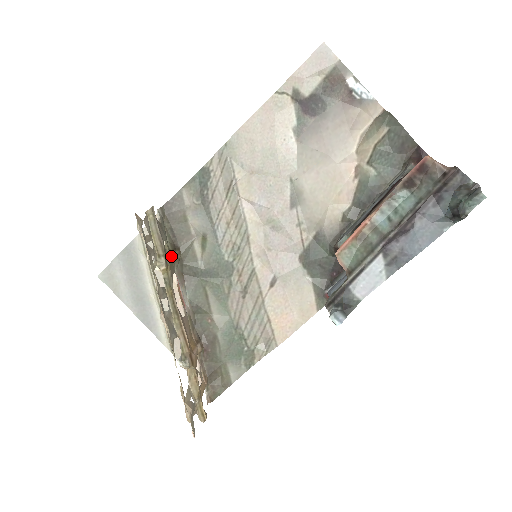
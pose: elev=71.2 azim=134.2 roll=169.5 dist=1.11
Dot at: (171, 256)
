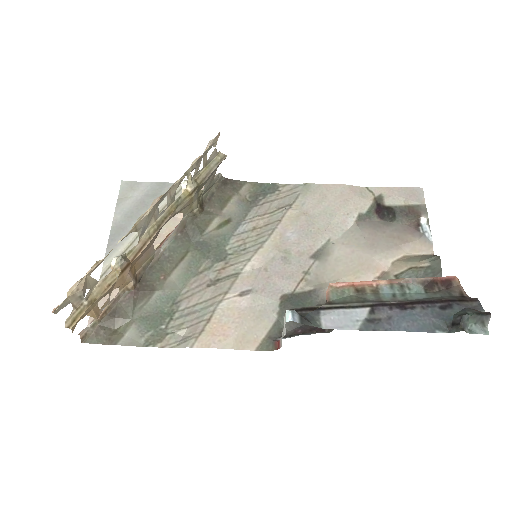
Dot at: (197, 200)
